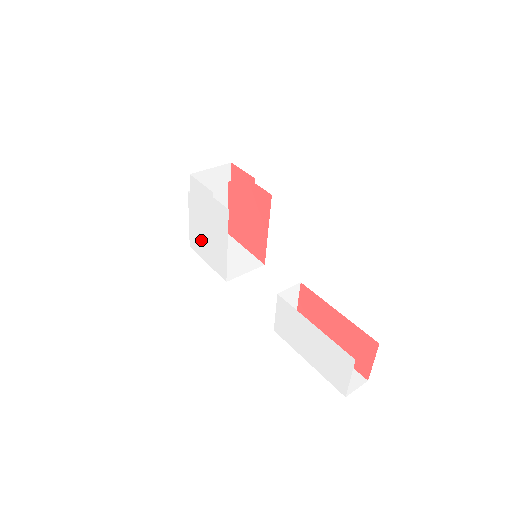
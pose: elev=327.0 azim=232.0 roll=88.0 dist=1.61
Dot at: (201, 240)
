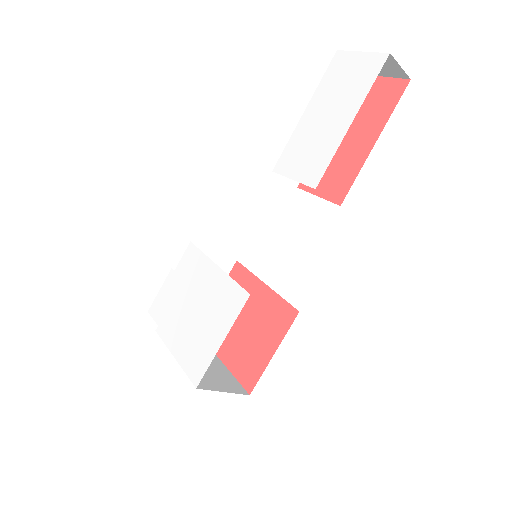
Dot at: (197, 337)
